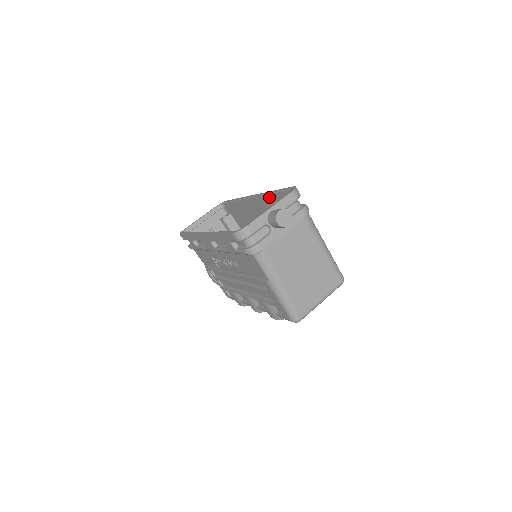
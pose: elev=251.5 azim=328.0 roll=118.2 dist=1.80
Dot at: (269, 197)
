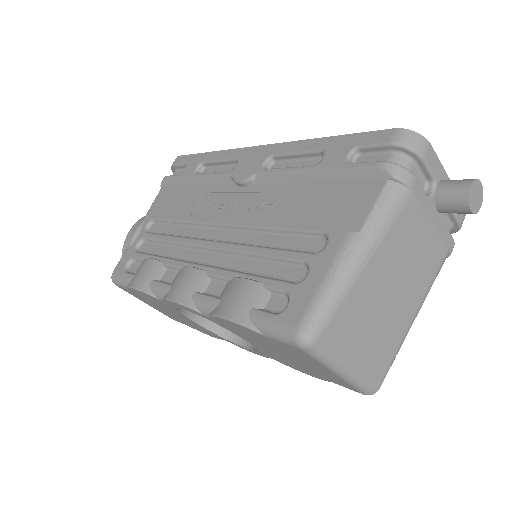
Dot at: occluded
